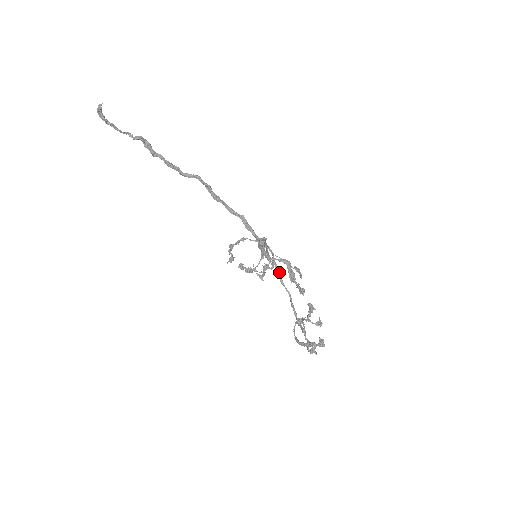
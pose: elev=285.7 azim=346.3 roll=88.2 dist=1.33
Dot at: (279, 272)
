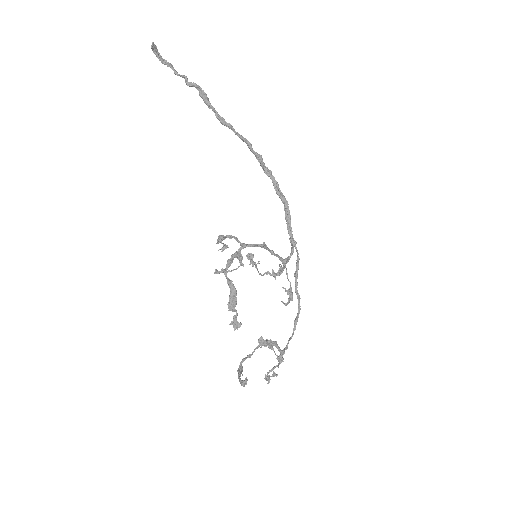
Dot at: (296, 280)
